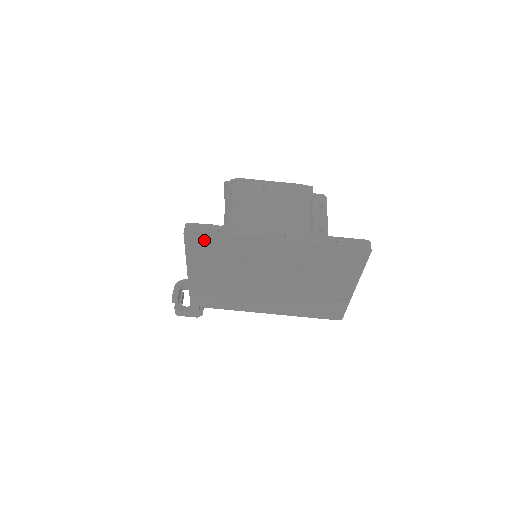
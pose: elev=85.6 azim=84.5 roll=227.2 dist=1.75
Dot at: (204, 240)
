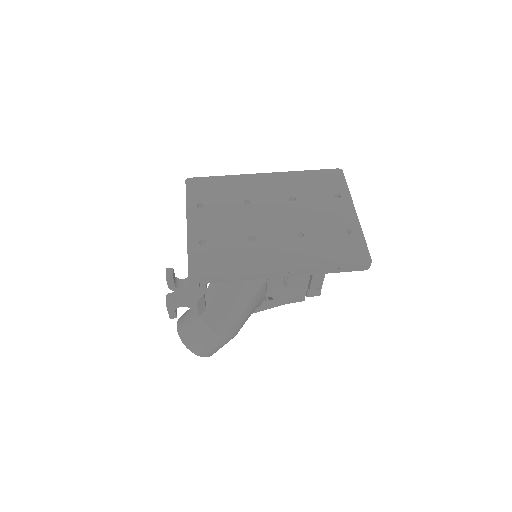
Dot at: (203, 185)
